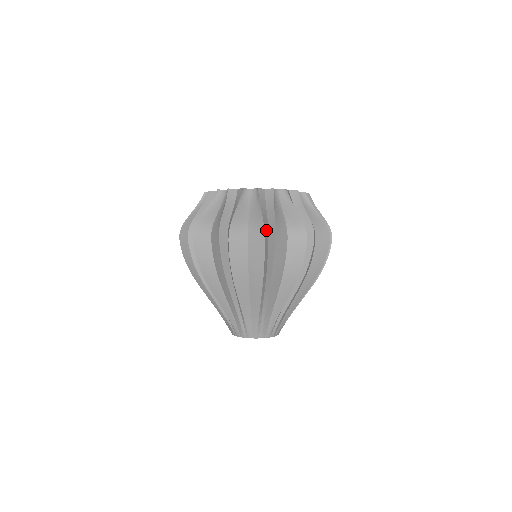
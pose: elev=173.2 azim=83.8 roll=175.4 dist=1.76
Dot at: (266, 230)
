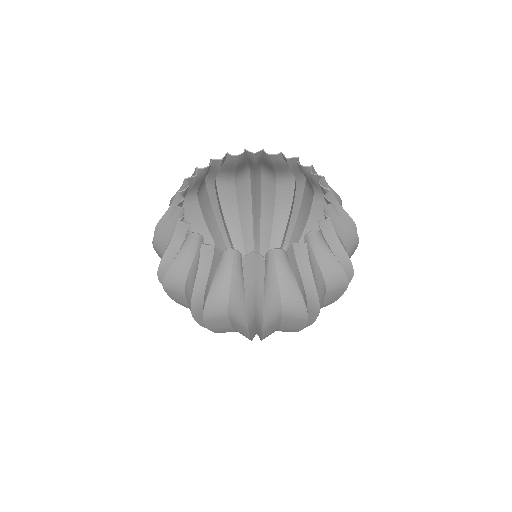
Dot at: (251, 318)
